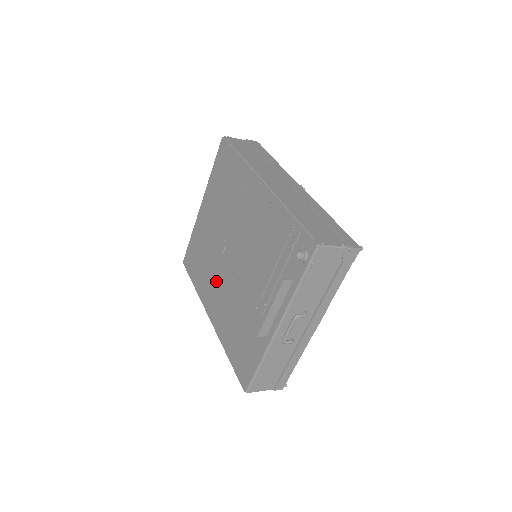
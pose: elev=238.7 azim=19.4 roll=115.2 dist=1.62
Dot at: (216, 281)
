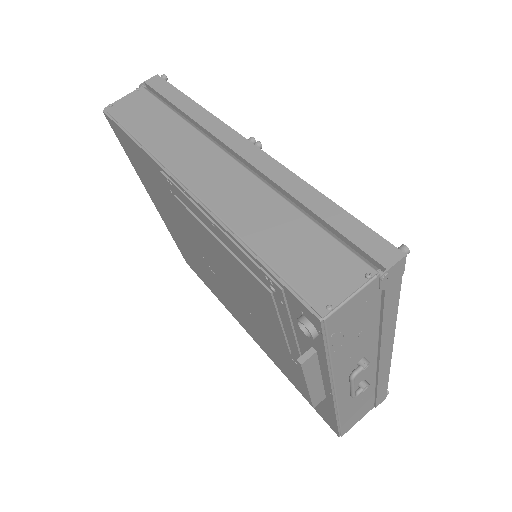
Dot at: (229, 300)
